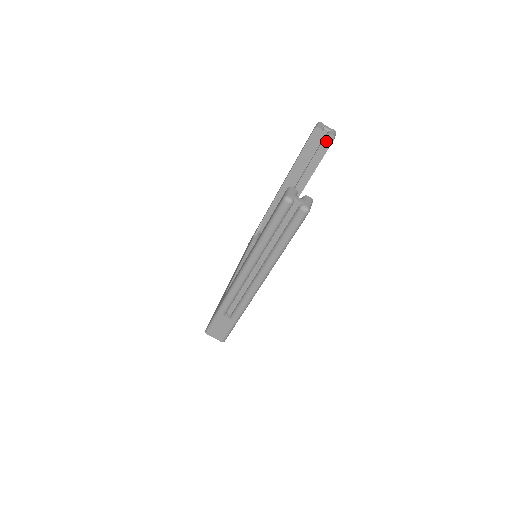
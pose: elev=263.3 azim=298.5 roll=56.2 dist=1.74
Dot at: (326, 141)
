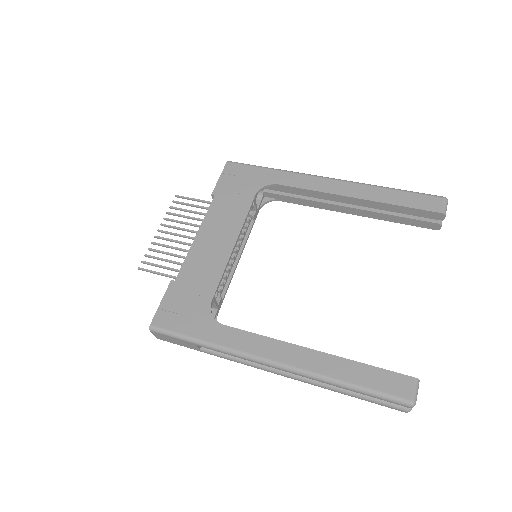
Dot at: (430, 224)
